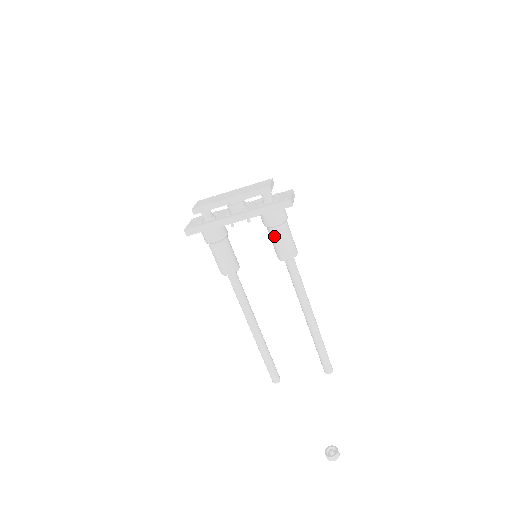
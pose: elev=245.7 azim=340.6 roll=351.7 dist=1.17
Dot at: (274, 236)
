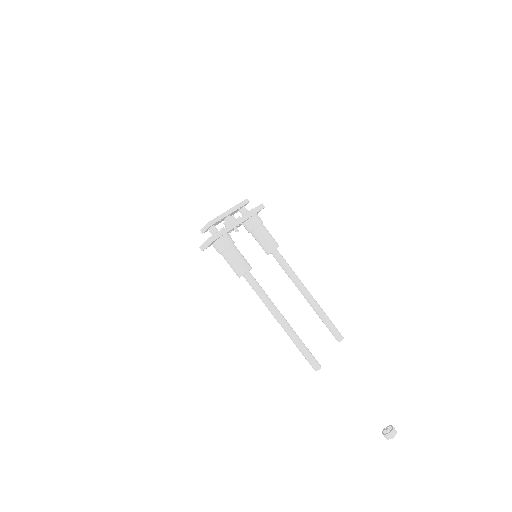
Dot at: (263, 232)
